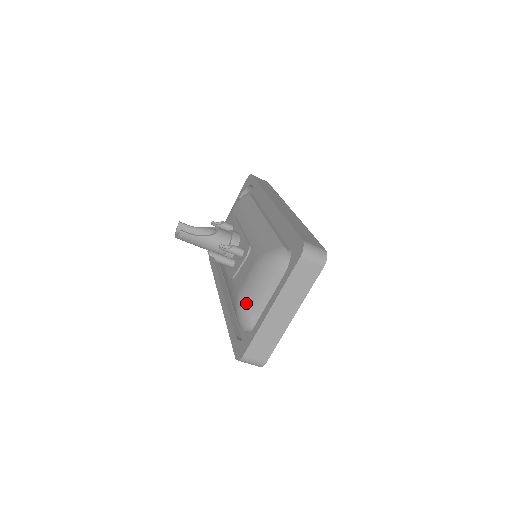
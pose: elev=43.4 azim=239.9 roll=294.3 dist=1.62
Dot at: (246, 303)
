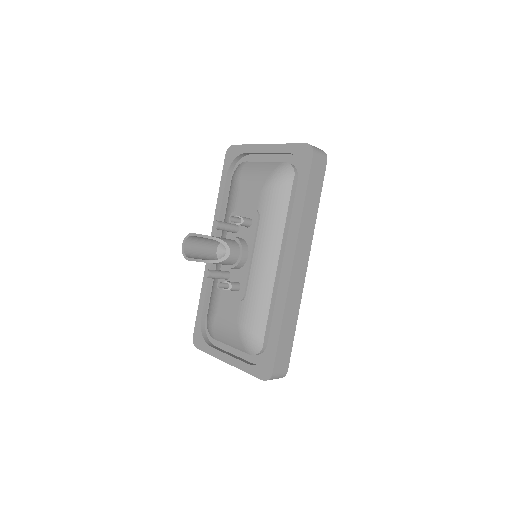
Dot at: (216, 331)
